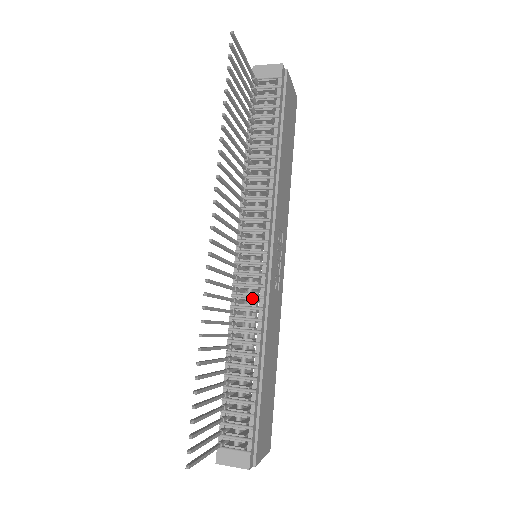
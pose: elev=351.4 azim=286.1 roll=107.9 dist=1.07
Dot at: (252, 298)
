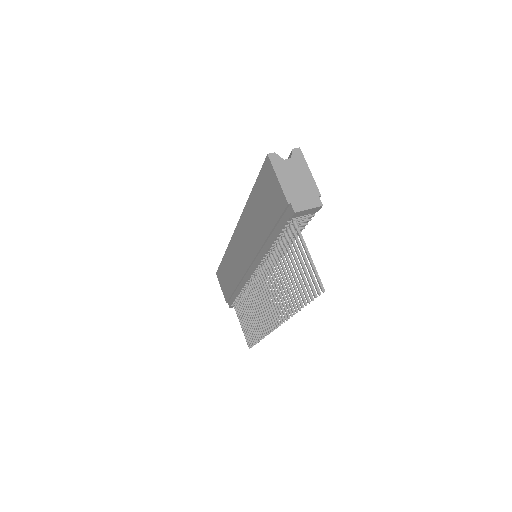
Dot at: occluded
